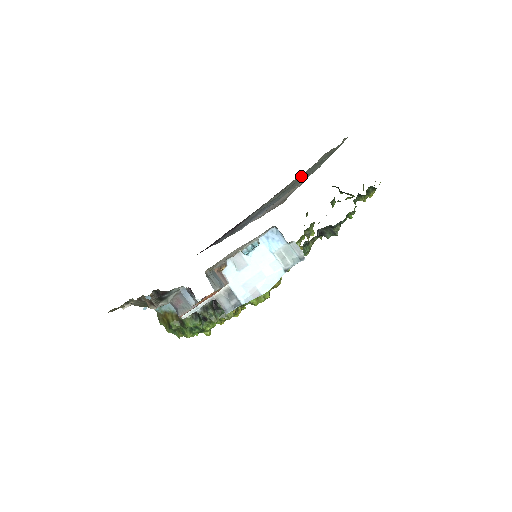
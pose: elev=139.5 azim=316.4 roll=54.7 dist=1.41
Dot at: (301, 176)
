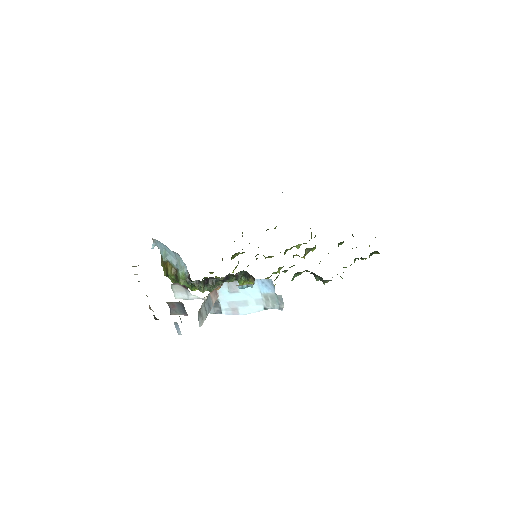
Dot at: occluded
